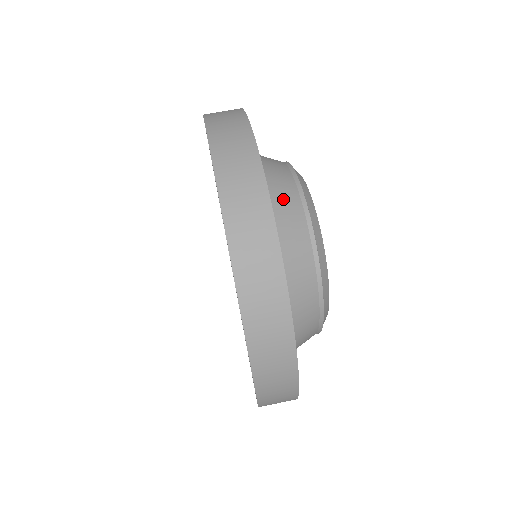
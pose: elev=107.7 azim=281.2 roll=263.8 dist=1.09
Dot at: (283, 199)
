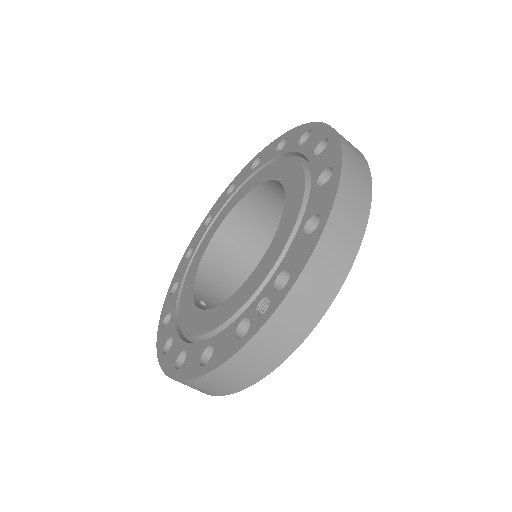
Dot at: occluded
